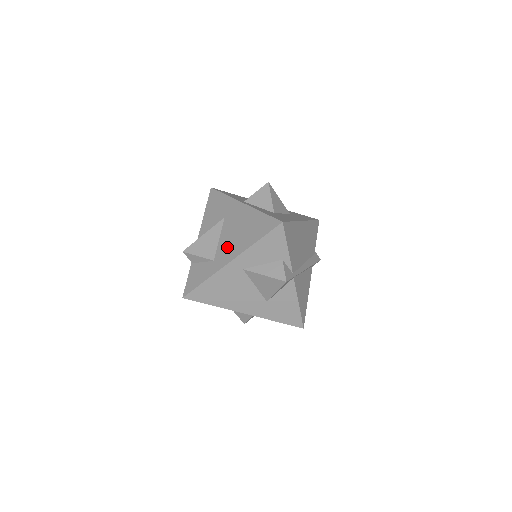
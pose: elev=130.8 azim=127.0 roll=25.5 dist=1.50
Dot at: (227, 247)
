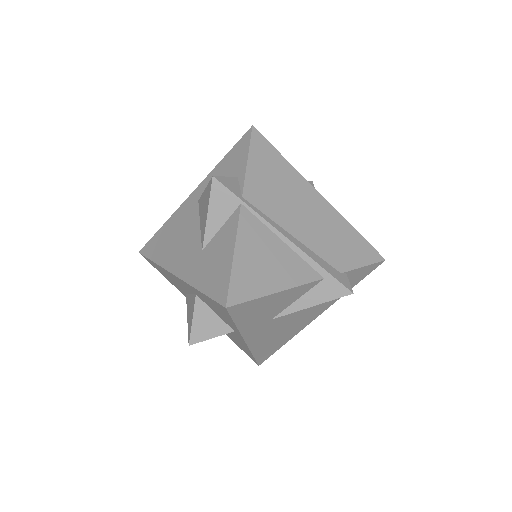
Dot at: occluded
